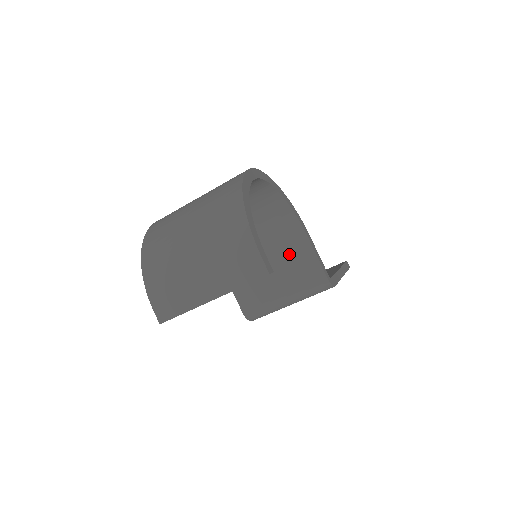
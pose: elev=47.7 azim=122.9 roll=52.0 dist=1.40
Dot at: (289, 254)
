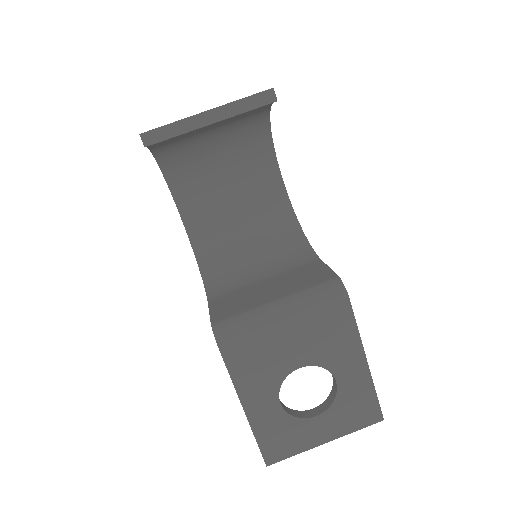
Dot at: (295, 272)
